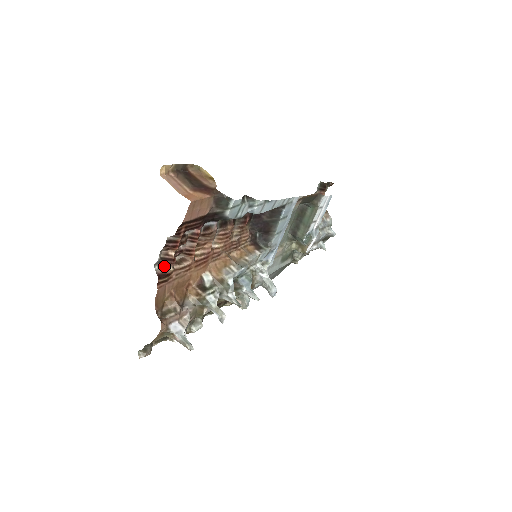
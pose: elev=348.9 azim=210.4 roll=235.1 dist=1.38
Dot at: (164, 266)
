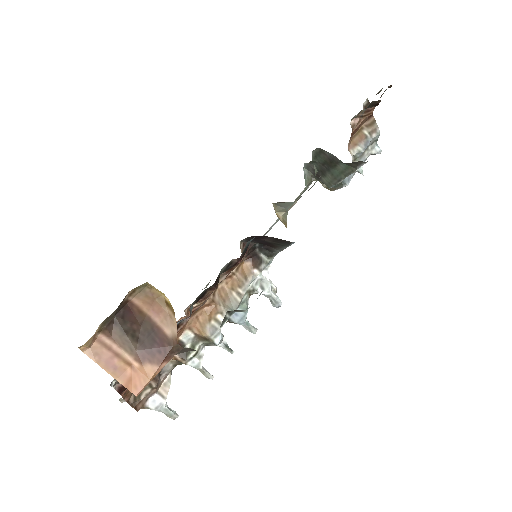
Dot at: occluded
